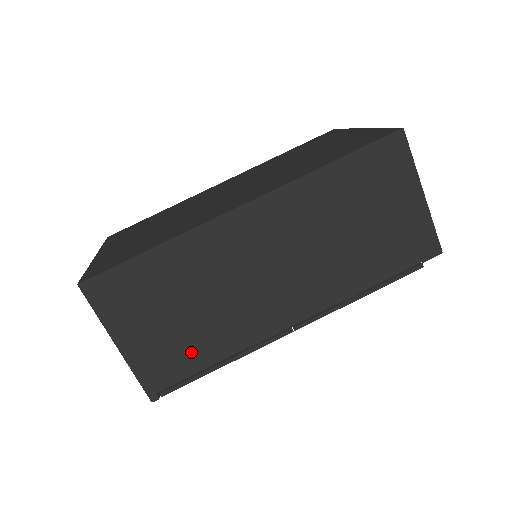
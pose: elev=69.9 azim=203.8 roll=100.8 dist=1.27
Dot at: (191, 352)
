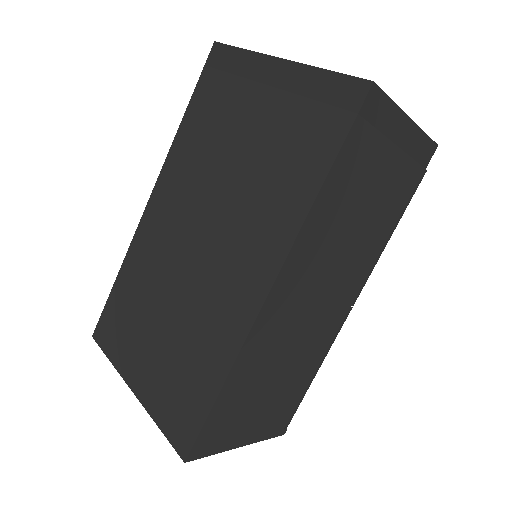
Dot at: (291, 393)
